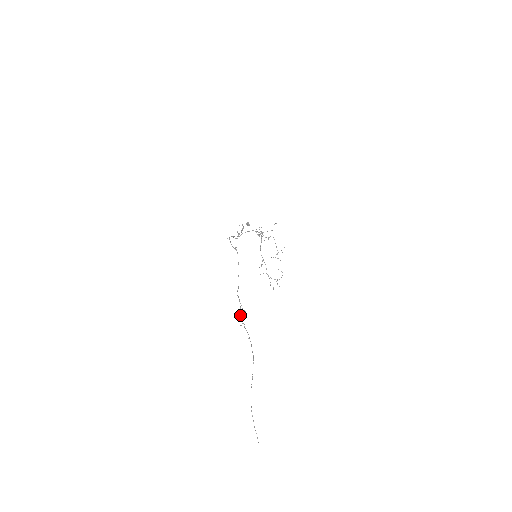
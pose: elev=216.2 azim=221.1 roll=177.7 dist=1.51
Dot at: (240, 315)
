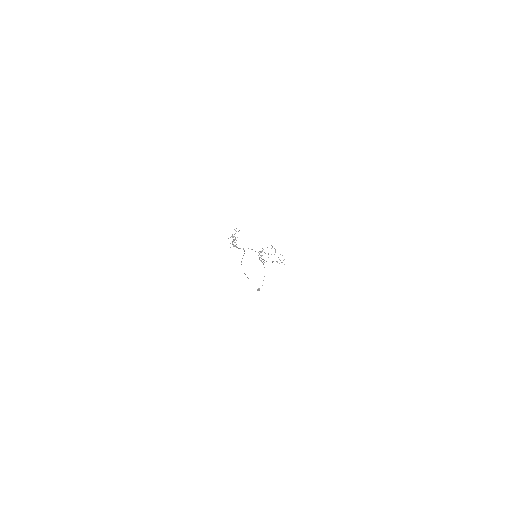
Dot at: occluded
